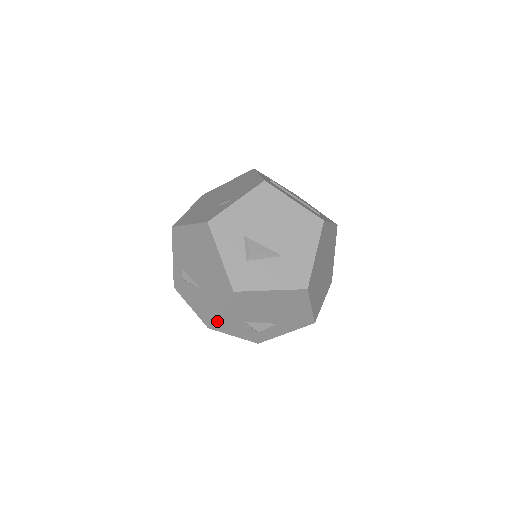
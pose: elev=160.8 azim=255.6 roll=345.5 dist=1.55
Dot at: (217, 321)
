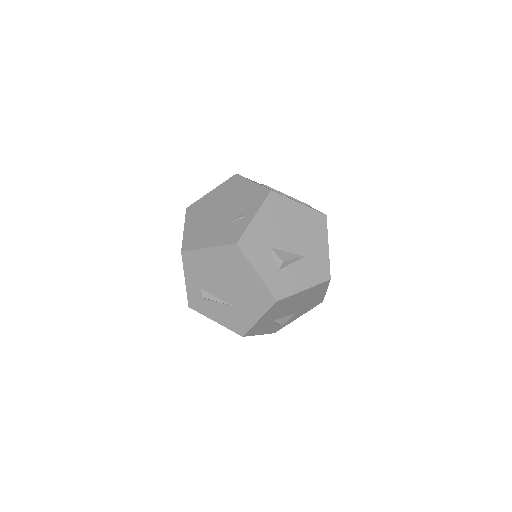
Dot at: (252, 329)
